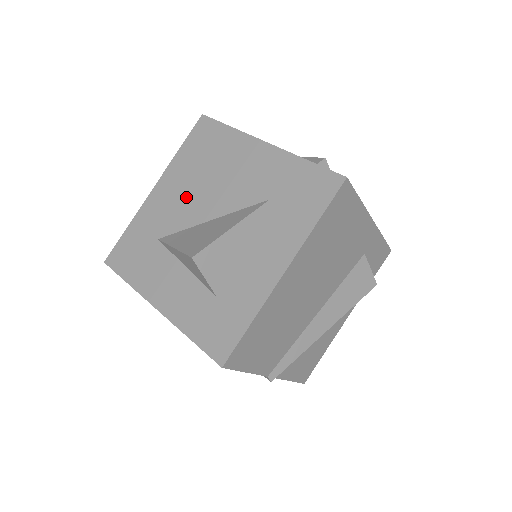
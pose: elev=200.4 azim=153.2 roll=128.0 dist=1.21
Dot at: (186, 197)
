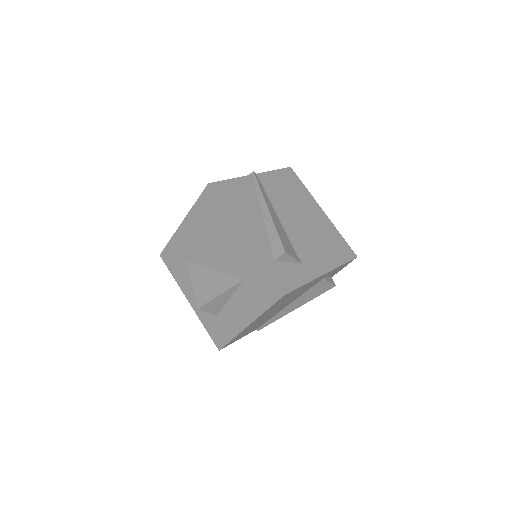
Dot at: (200, 244)
